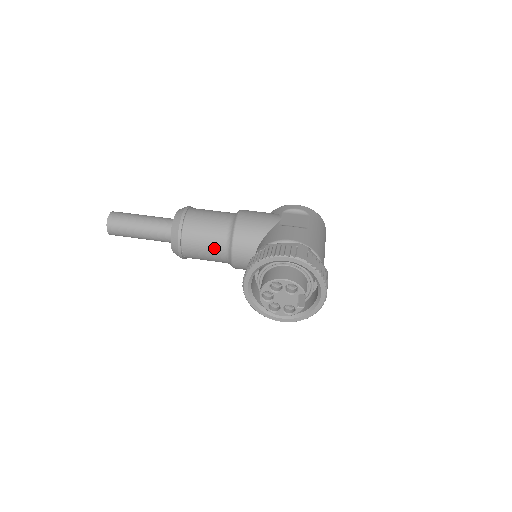
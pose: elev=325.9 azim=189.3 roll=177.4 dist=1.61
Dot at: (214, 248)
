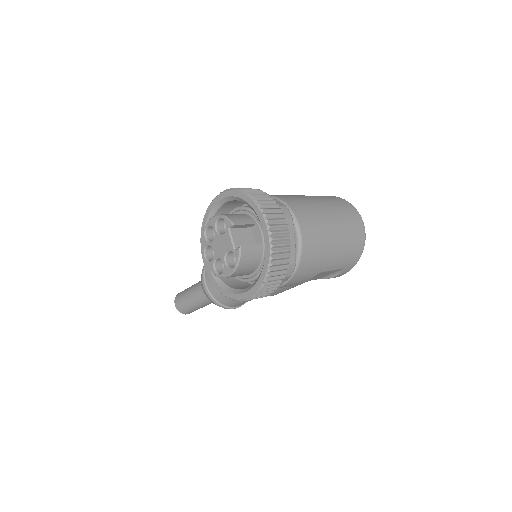
Dot at: occluded
